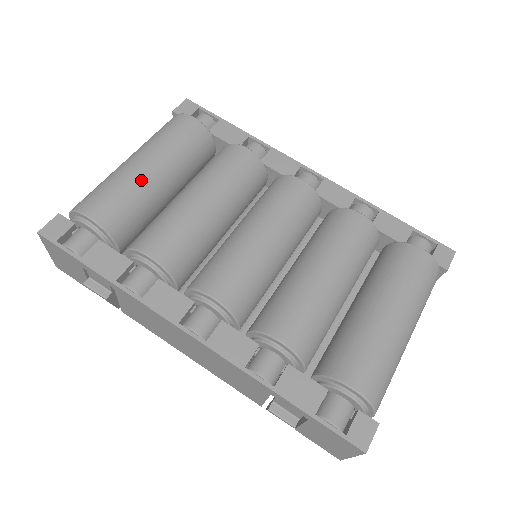
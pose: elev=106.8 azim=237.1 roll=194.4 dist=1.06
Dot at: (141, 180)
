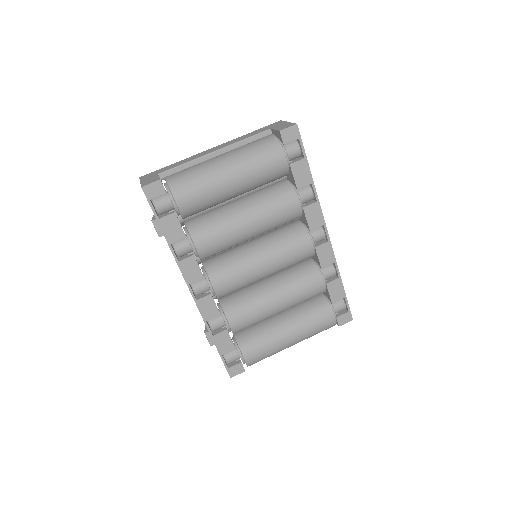
Dot at: (222, 192)
